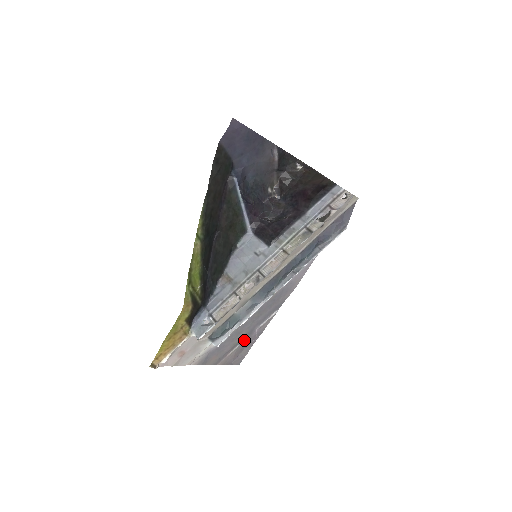
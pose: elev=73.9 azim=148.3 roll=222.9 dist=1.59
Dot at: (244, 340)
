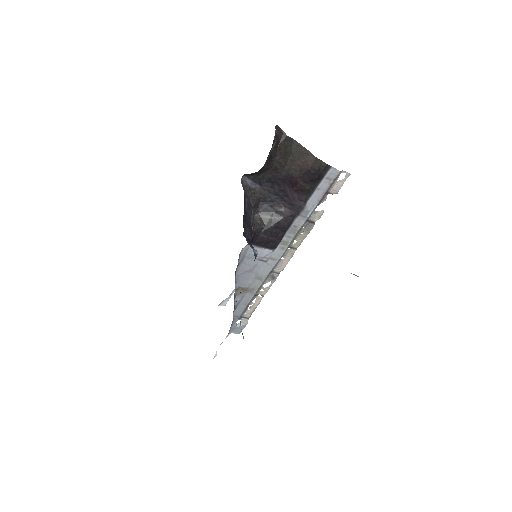
Dot at: occluded
